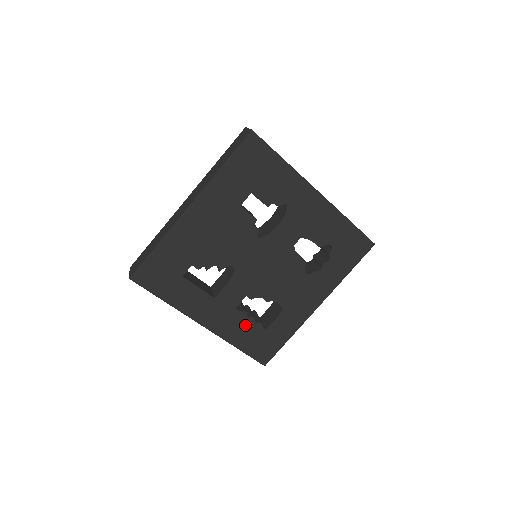
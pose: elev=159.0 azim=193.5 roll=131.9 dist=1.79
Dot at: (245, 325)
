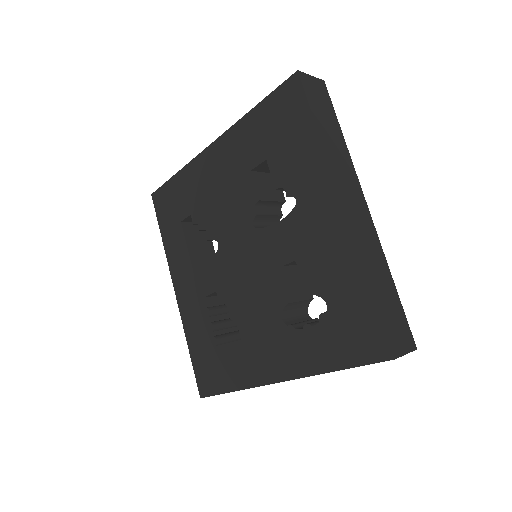
Dot at: (203, 327)
